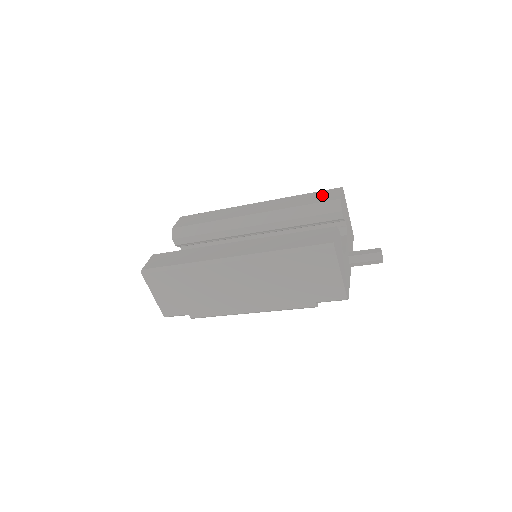
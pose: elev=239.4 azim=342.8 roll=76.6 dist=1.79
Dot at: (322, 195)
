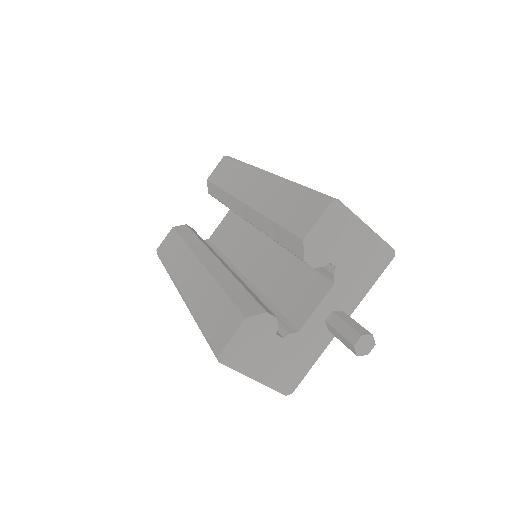
Dot at: (302, 209)
